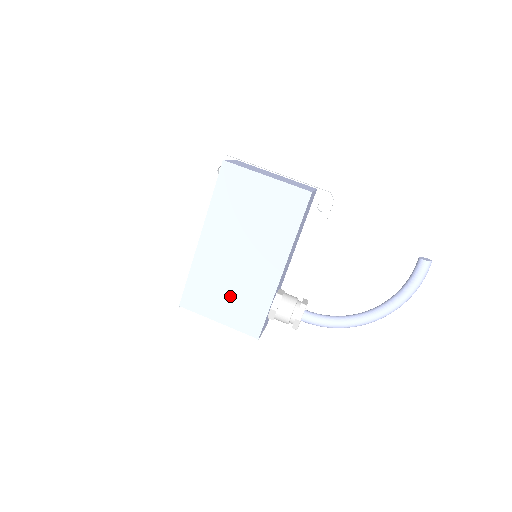
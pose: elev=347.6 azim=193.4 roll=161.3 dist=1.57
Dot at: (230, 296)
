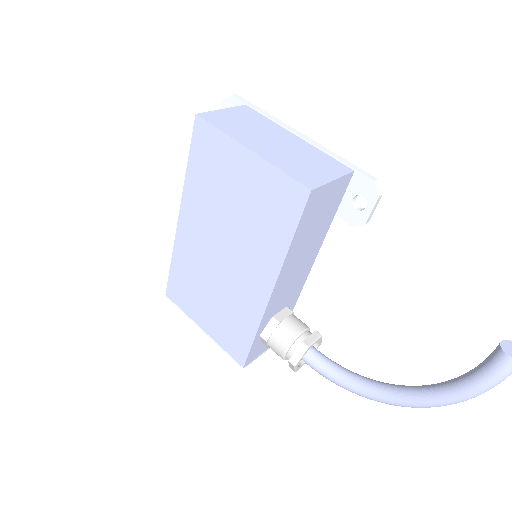
Dot at: (212, 304)
